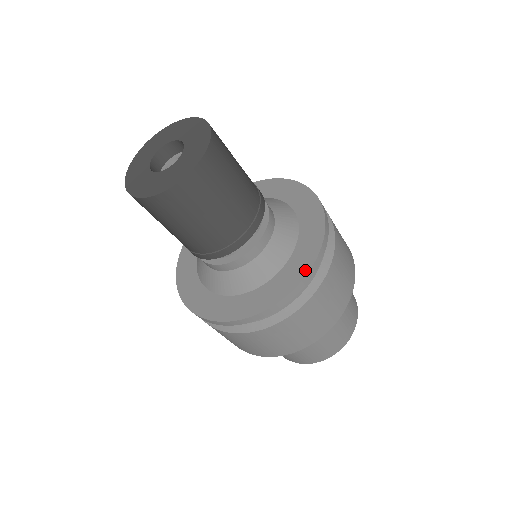
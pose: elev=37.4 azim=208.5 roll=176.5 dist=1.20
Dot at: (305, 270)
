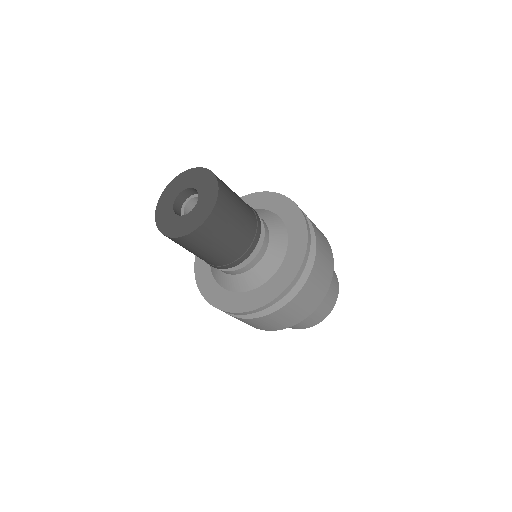
Dot at: (262, 303)
